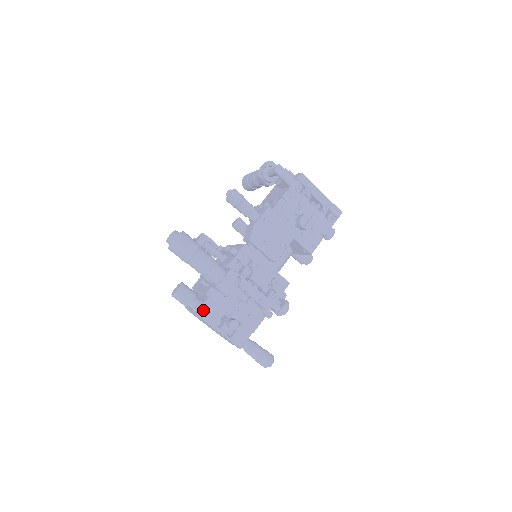
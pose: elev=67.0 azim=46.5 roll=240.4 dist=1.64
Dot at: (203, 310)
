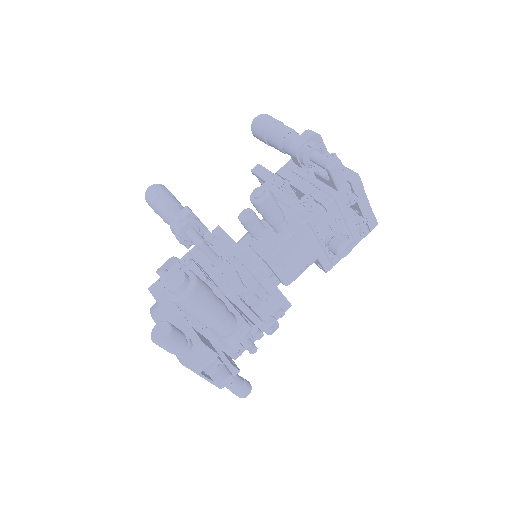
Dot at: (191, 358)
